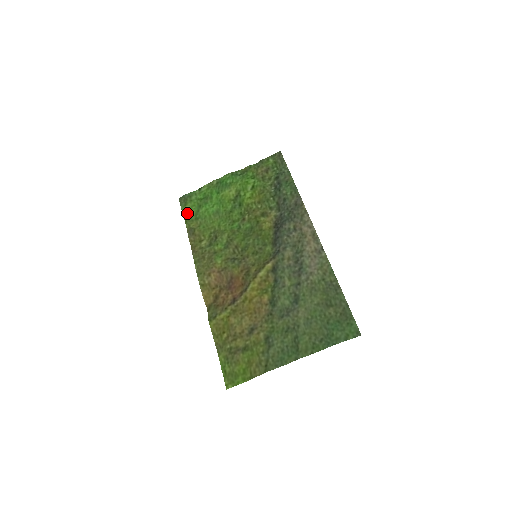
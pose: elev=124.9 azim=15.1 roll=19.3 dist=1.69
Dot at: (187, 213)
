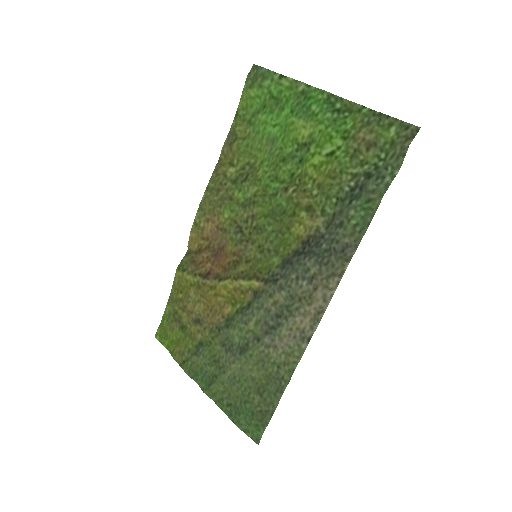
Dot at: (245, 102)
